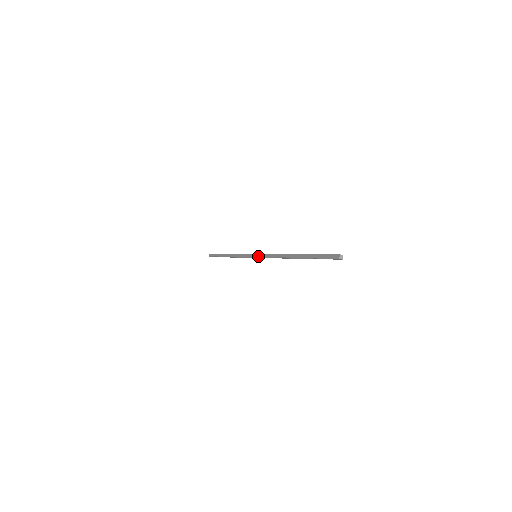
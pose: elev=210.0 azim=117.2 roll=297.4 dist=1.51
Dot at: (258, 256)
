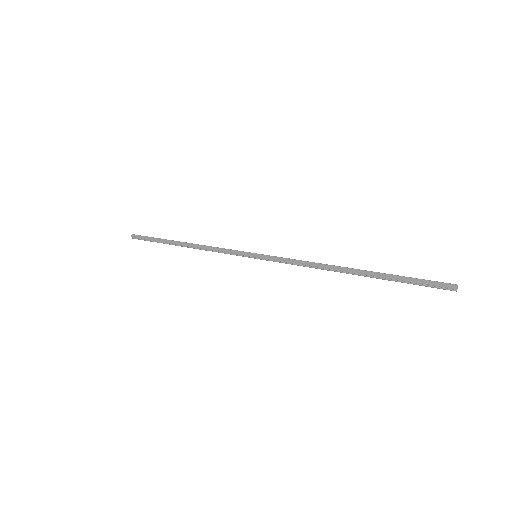
Dot at: (265, 257)
